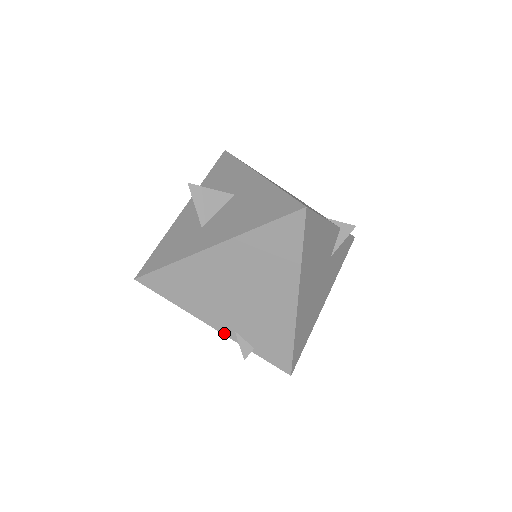
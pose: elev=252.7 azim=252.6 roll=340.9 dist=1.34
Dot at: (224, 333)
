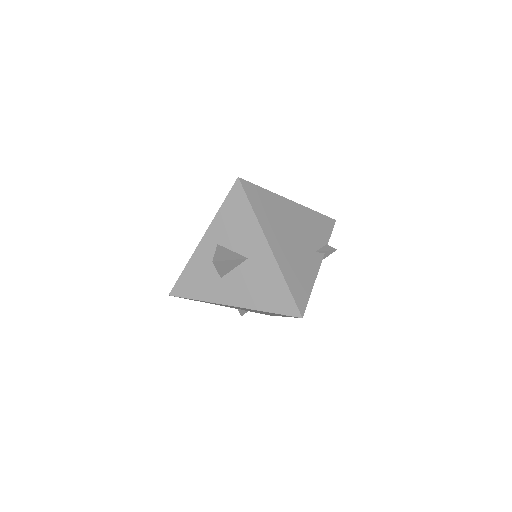
Dot at: occluded
